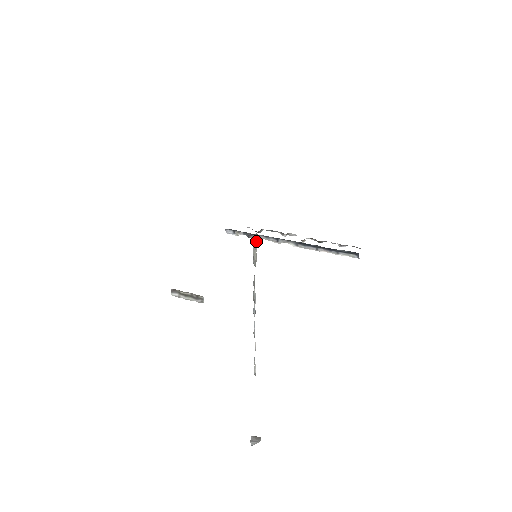
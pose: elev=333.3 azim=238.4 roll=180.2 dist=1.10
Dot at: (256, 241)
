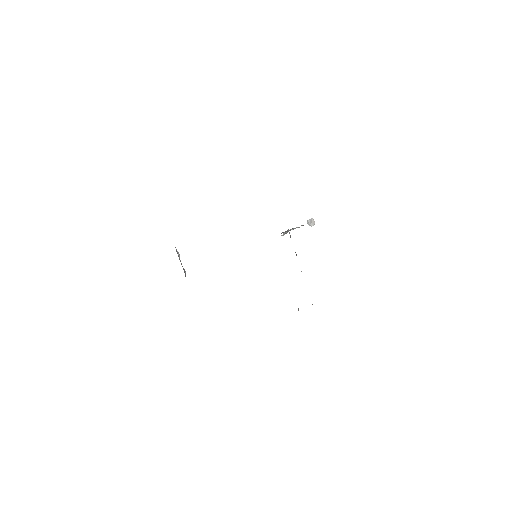
Dot at: (283, 235)
